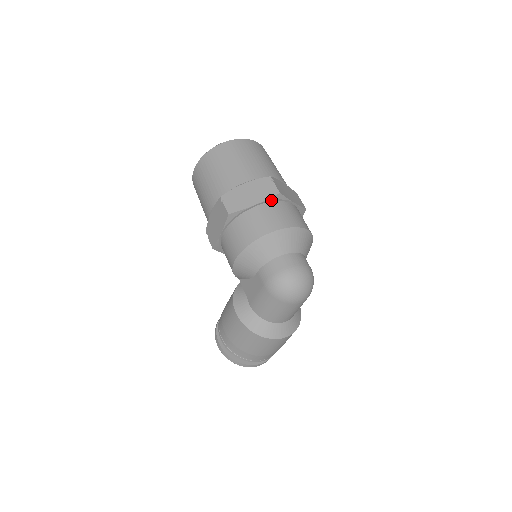
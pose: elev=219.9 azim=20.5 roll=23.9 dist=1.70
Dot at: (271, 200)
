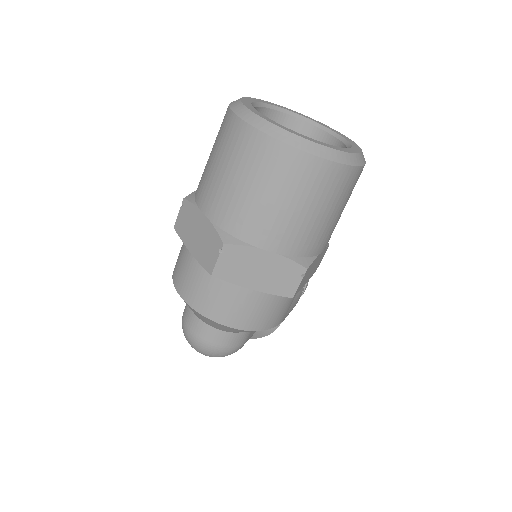
Dot at: occluded
